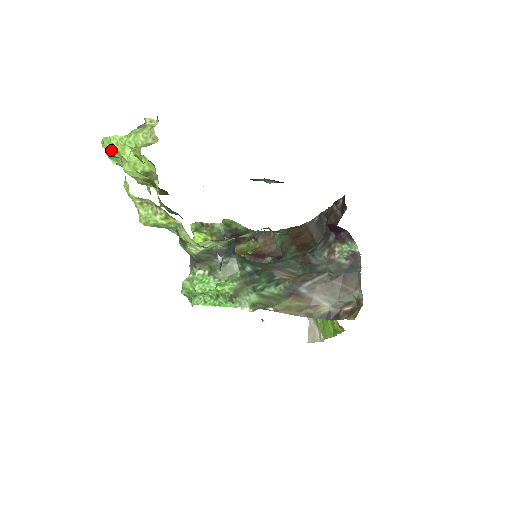
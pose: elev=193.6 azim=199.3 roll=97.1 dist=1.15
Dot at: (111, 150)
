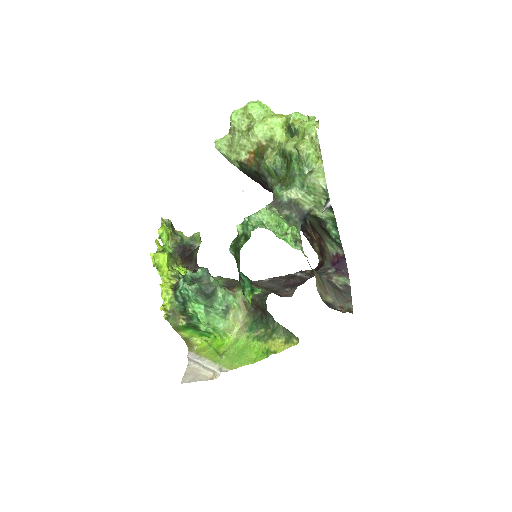
Dot at: (256, 110)
